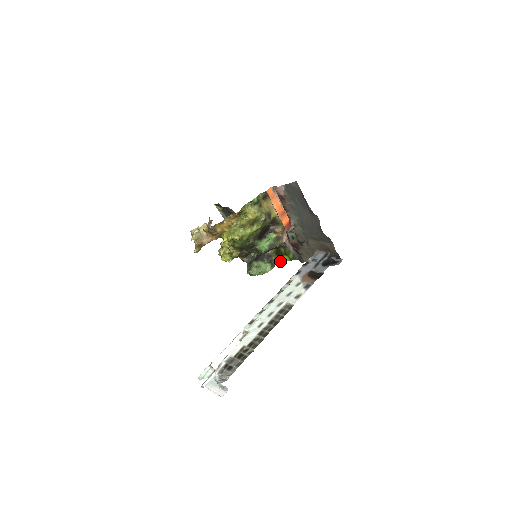
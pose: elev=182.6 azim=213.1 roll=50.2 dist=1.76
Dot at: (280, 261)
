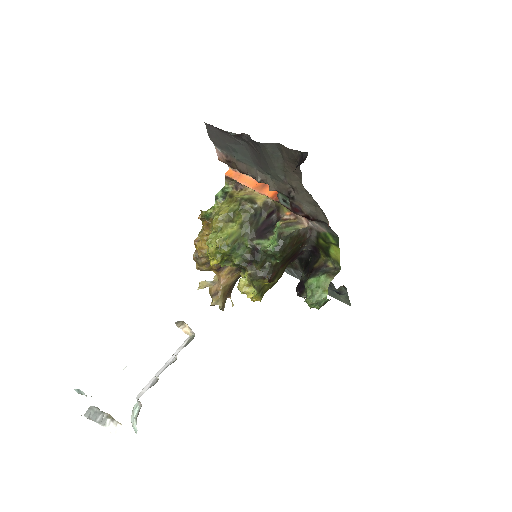
Dot at: (337, 262)
